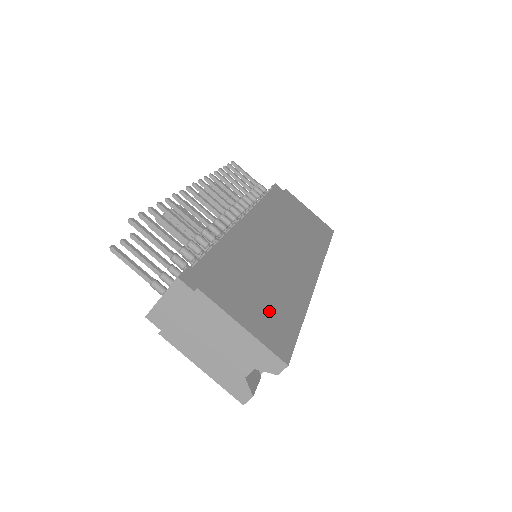
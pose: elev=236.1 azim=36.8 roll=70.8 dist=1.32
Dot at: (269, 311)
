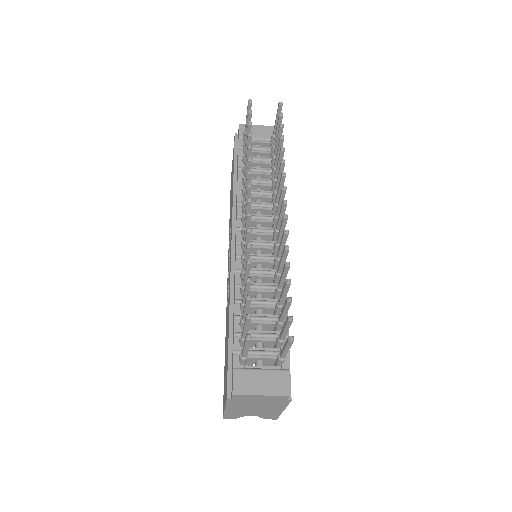
Dot at: occluded
